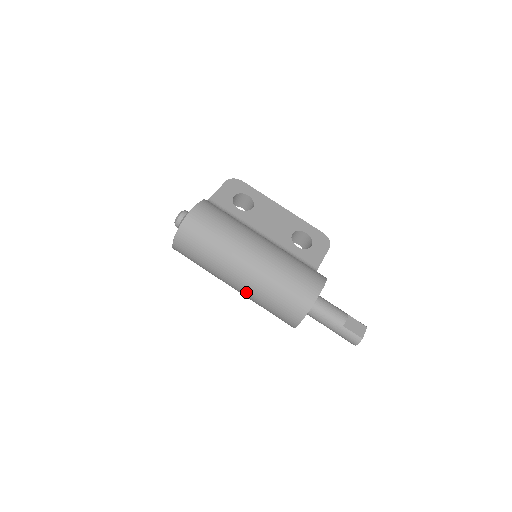
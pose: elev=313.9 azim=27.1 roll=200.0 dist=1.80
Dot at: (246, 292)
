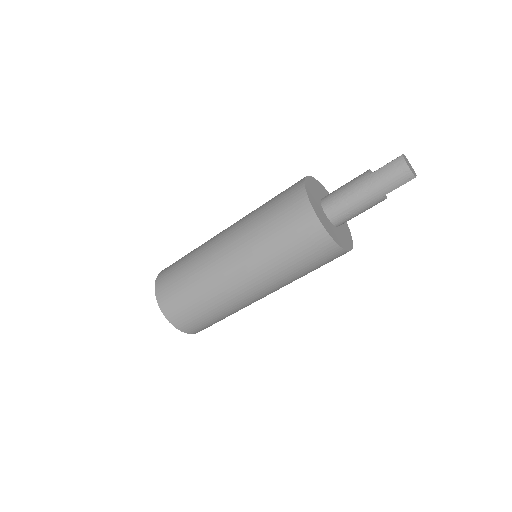
Dot at: (249, 266)
